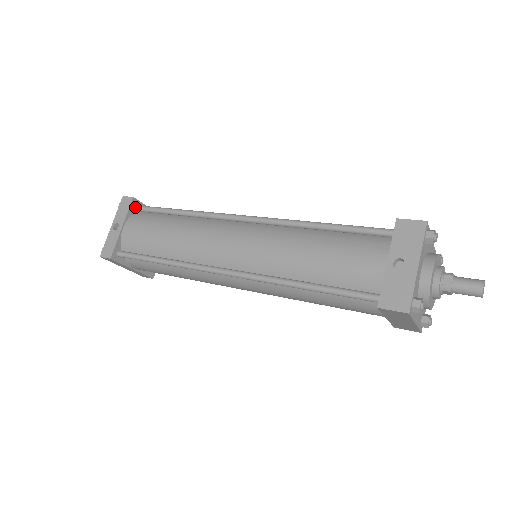
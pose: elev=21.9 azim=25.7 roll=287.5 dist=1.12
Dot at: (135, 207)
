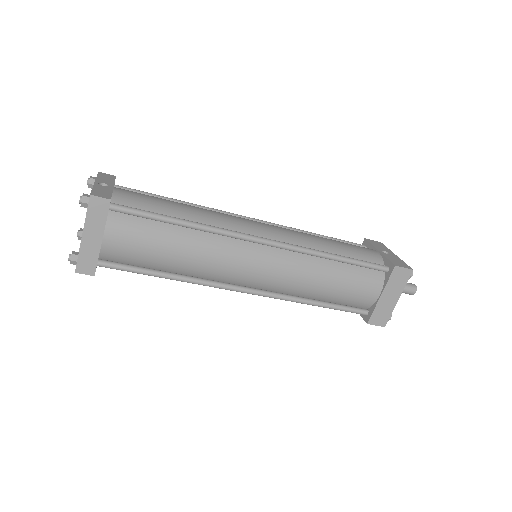
Dot at: (116, 185)
